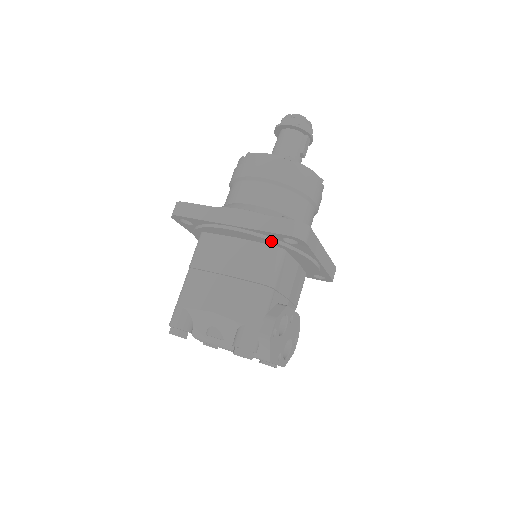
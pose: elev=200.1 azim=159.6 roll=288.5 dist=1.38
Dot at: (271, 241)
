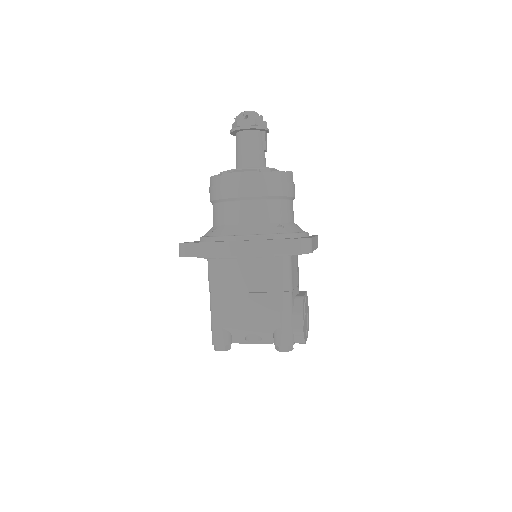
Dot at: occluded
